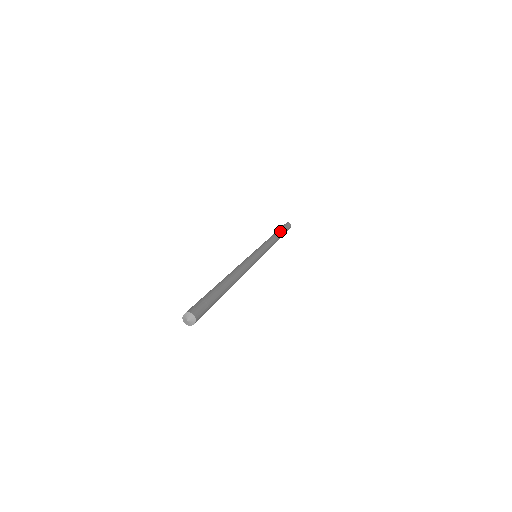
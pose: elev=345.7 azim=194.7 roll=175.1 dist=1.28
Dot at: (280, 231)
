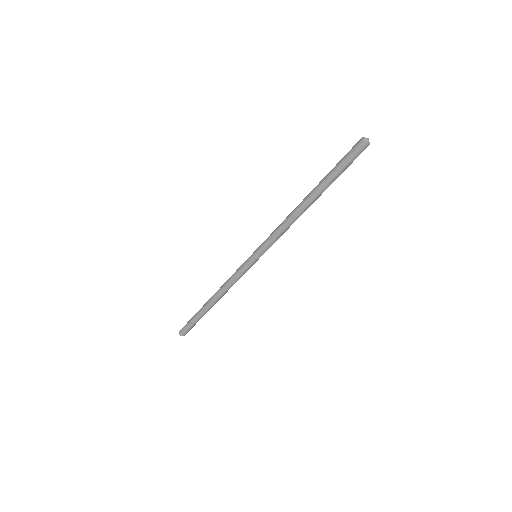
Dot at: occluded
